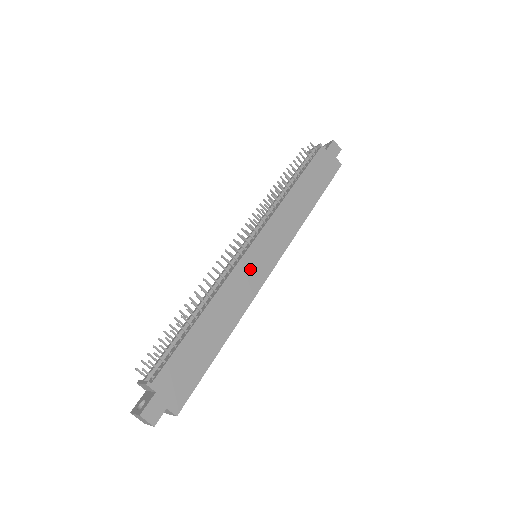
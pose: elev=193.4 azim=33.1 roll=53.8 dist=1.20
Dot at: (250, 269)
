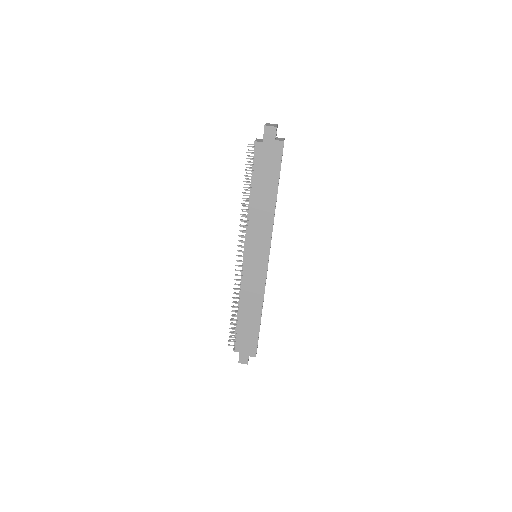
Dot at: (253, 273)
